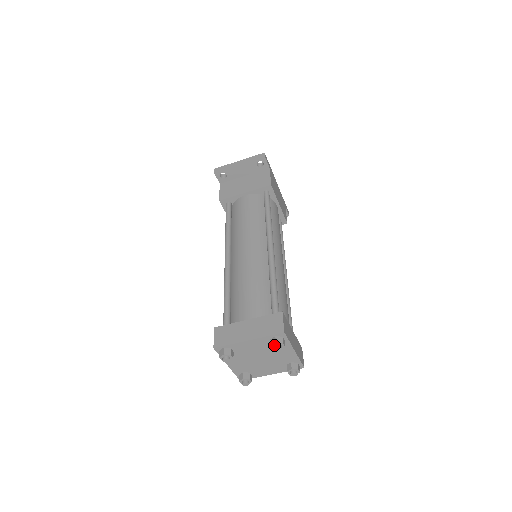
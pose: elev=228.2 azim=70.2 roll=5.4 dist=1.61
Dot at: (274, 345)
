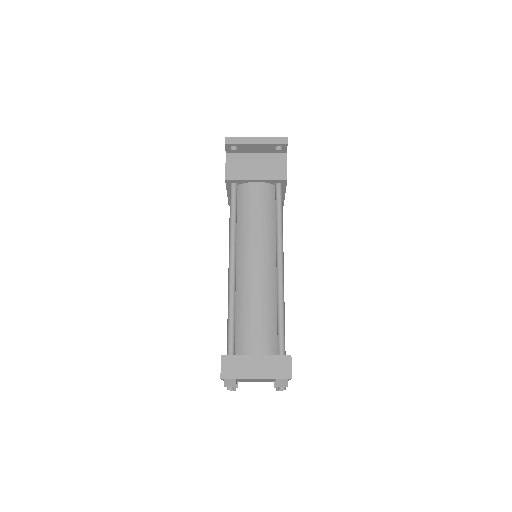
Dot at: (279, 387)
